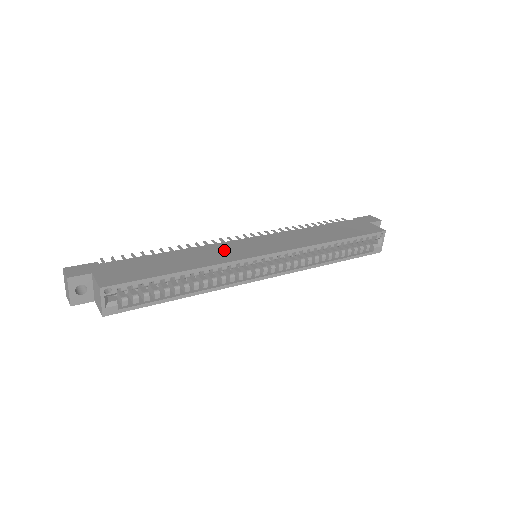
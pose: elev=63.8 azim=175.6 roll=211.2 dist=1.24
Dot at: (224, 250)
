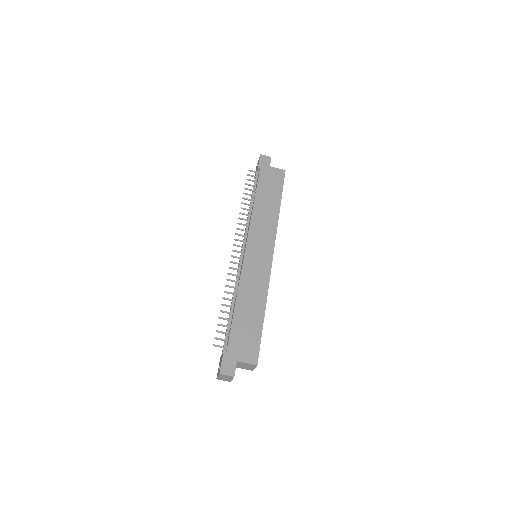
Dot at: (253, 274)
